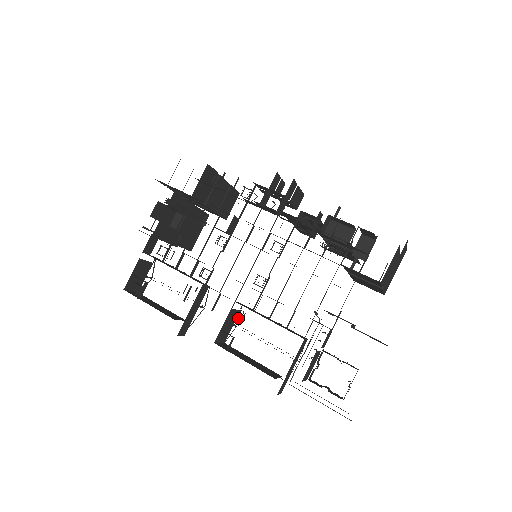
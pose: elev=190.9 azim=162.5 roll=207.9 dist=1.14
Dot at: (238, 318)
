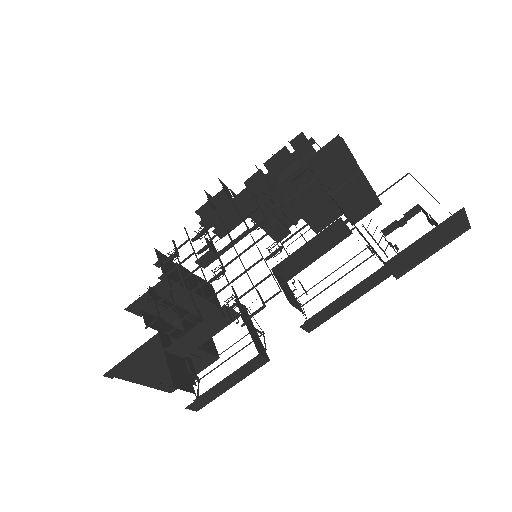
Dot at: occluded
